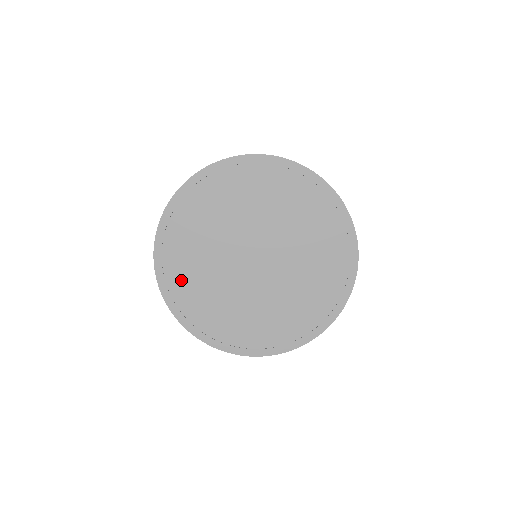
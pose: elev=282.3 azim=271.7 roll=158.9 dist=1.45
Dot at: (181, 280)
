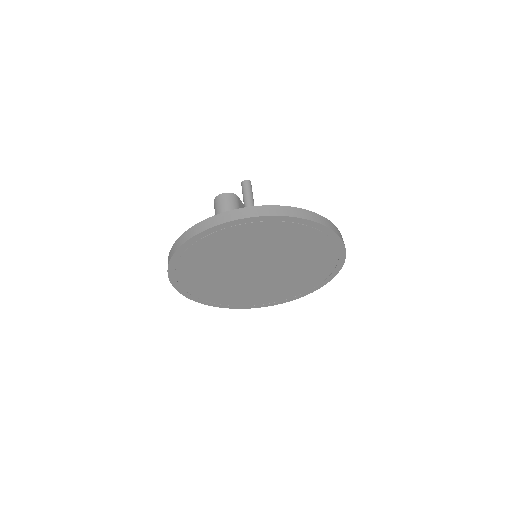
Dot at: (209, 295)
